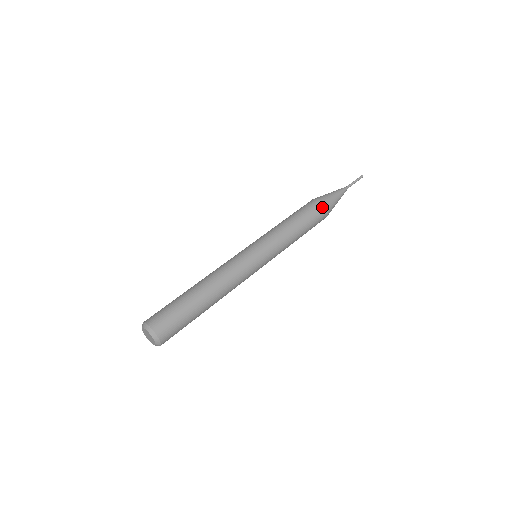
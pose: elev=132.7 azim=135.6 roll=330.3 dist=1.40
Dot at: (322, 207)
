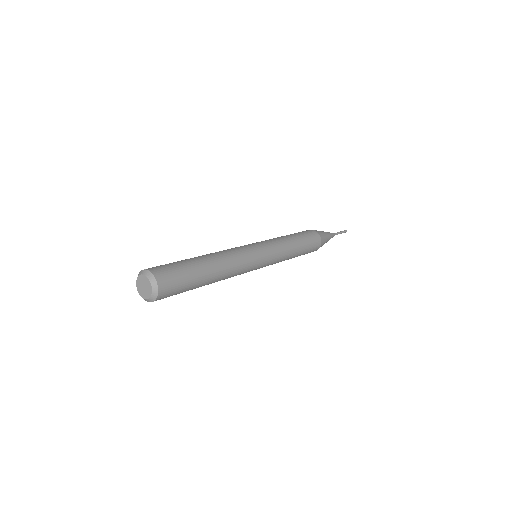
Dot at: (319, 243)
